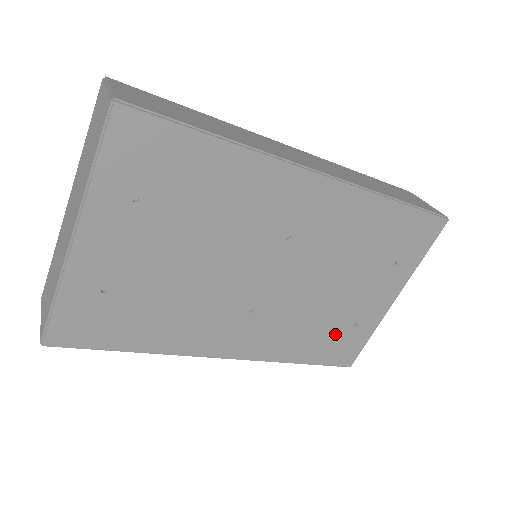
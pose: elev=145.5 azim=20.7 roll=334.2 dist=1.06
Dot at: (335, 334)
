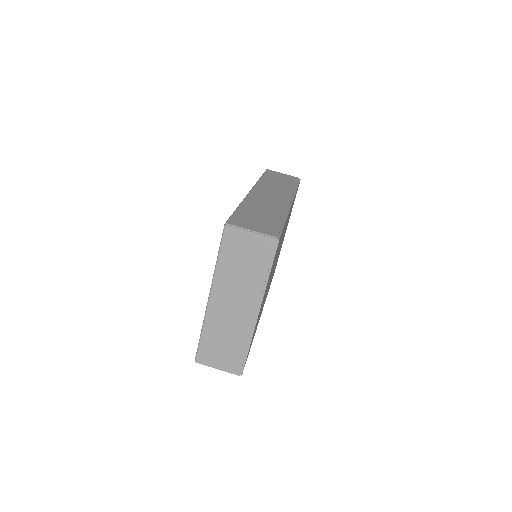
Dot at: occluded
